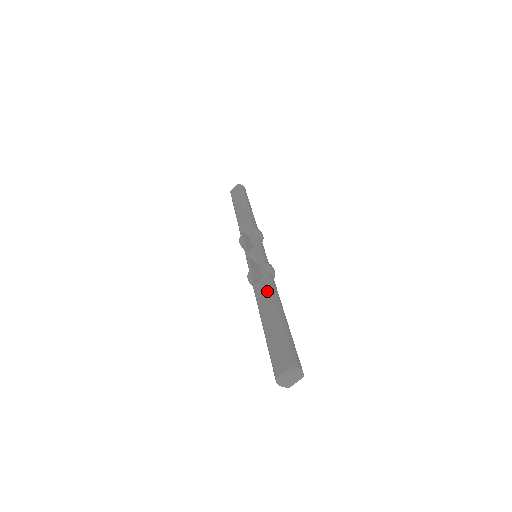
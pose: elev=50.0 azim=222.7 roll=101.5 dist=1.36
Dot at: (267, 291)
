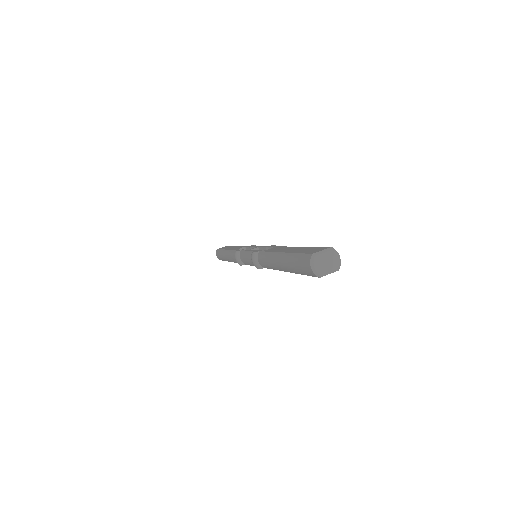
Dot at: (284, 246)
